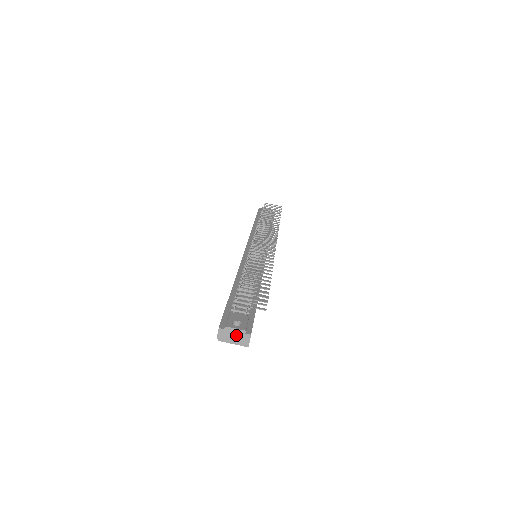
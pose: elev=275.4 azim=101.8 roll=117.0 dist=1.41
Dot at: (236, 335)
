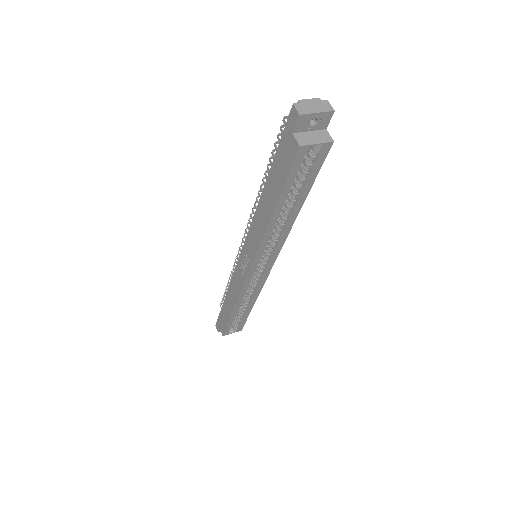
Dot at: (315, 105)
